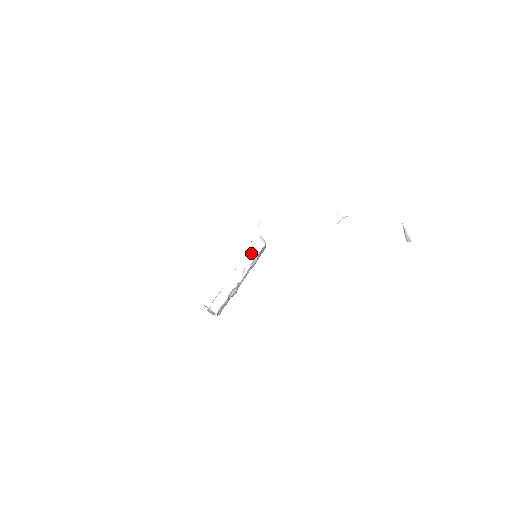
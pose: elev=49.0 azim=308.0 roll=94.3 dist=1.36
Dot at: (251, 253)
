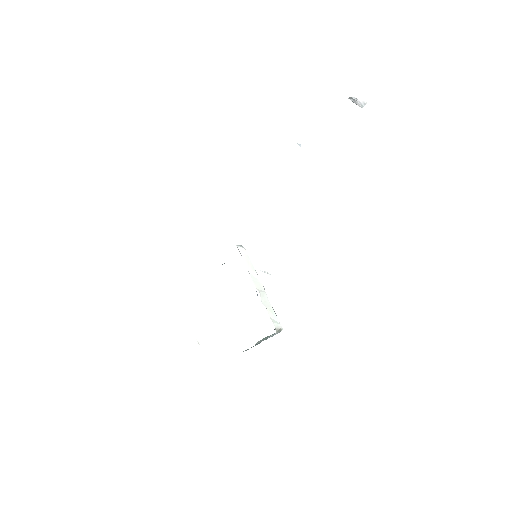
Dot at: (246, 262)
